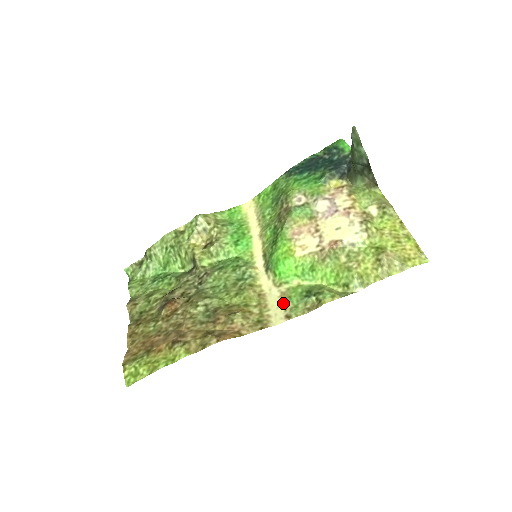
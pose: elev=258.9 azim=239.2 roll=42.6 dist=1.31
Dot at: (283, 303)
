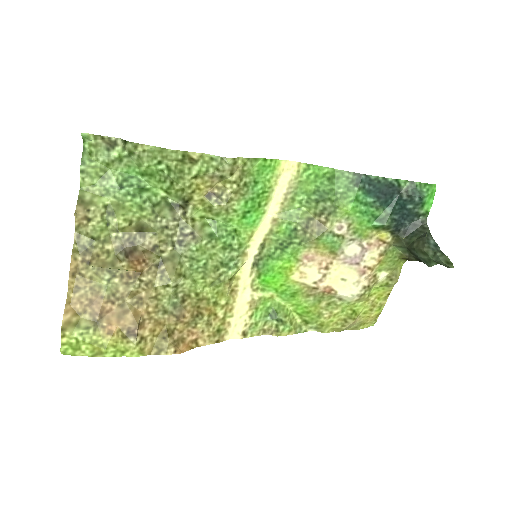
Dot at: (248, 314)
